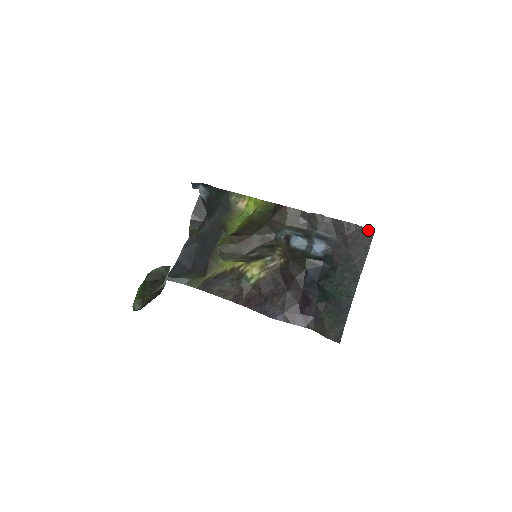
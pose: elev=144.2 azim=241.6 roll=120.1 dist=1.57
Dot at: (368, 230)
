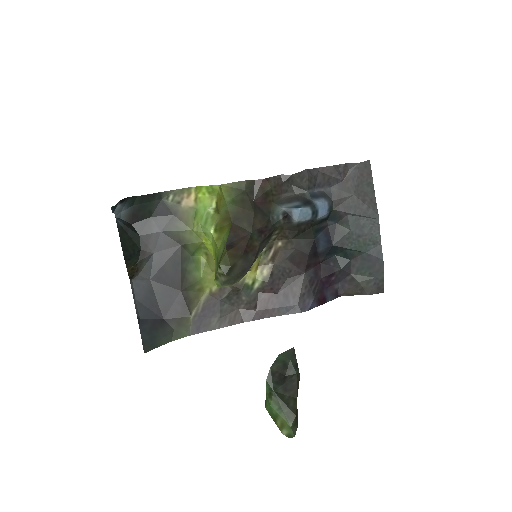
Dot at: (363, 164)
